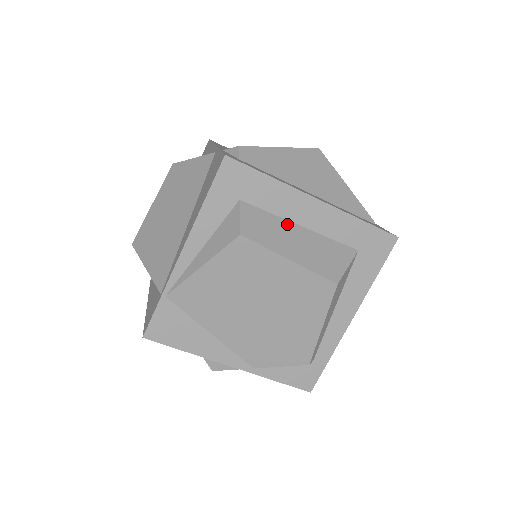
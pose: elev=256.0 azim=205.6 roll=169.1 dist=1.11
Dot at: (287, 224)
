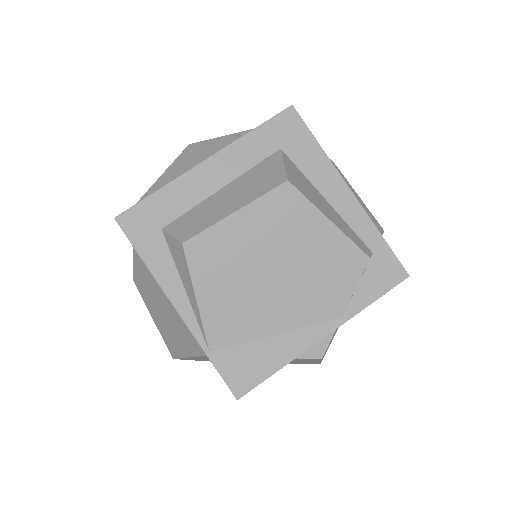
Dot at: (210, 199)
